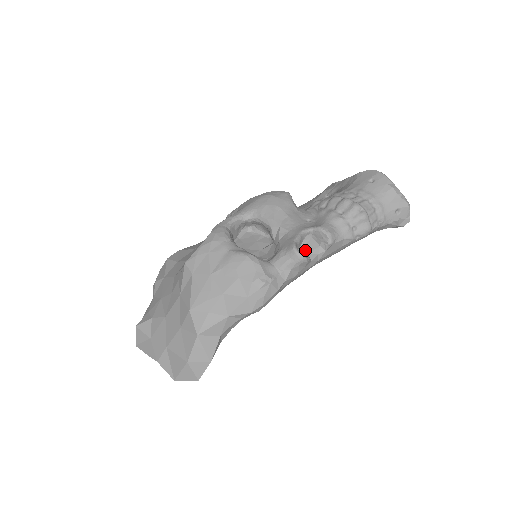
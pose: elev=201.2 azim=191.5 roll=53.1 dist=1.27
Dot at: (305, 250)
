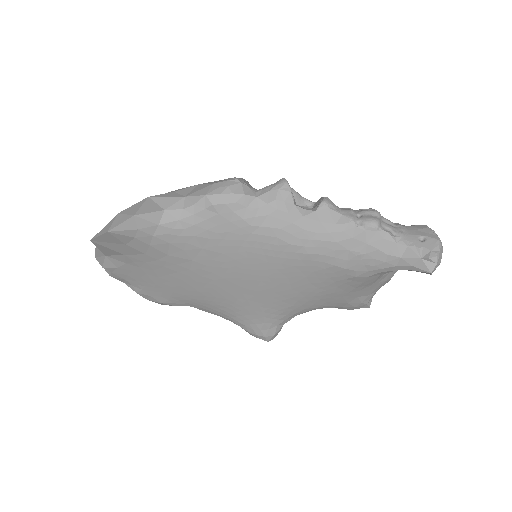
Dot at: occluded
